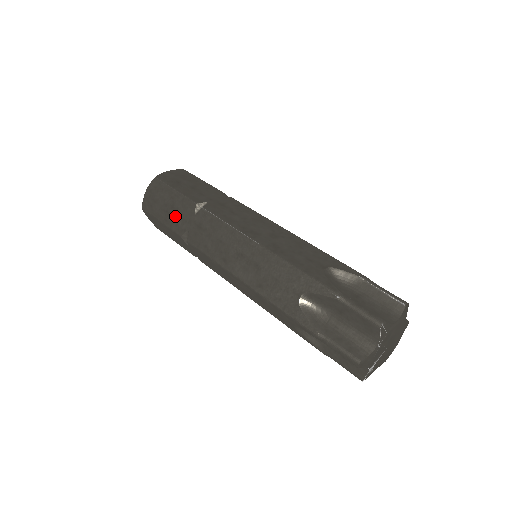
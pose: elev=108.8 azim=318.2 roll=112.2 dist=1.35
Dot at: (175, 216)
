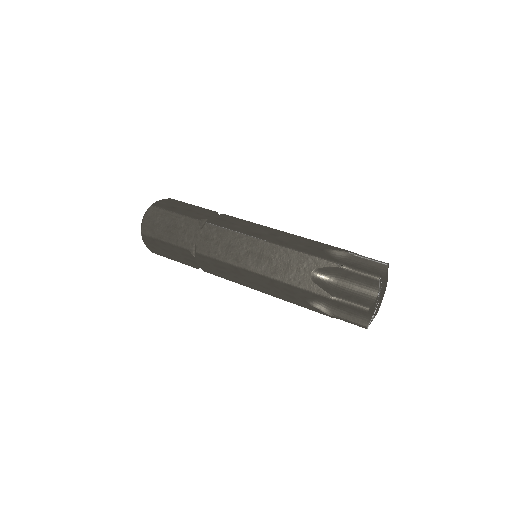
Dot at: (179, 234)
